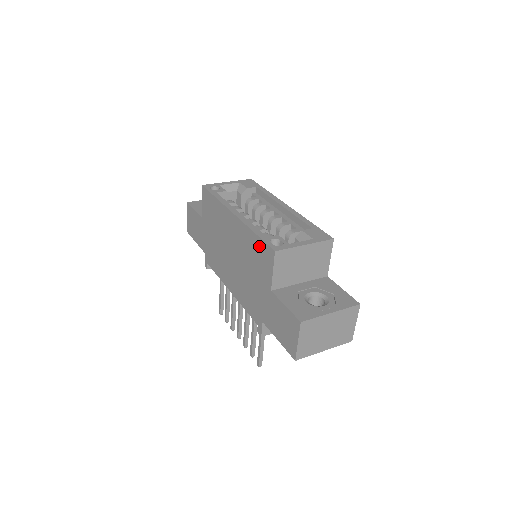
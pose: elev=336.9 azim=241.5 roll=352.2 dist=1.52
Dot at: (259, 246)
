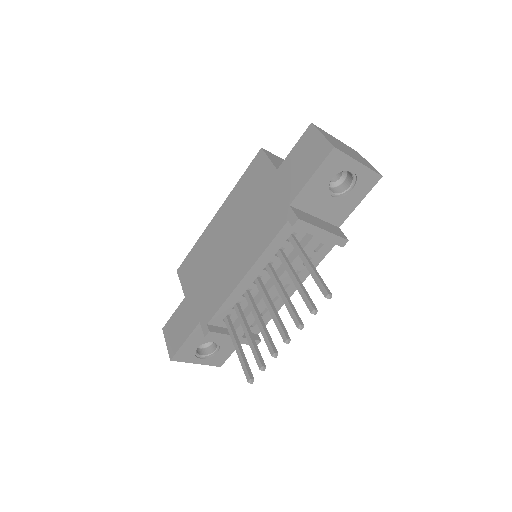
Dot at: (248, 175)
